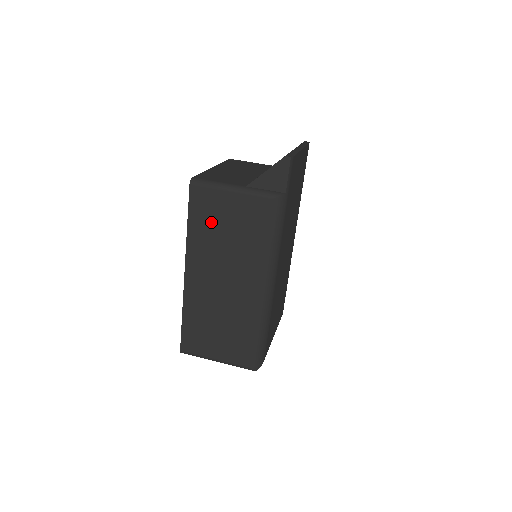
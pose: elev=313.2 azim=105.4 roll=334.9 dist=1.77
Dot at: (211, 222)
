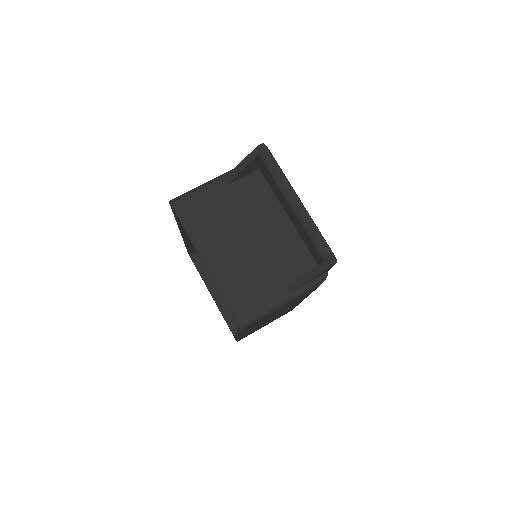
Dot at: (262, 320)
